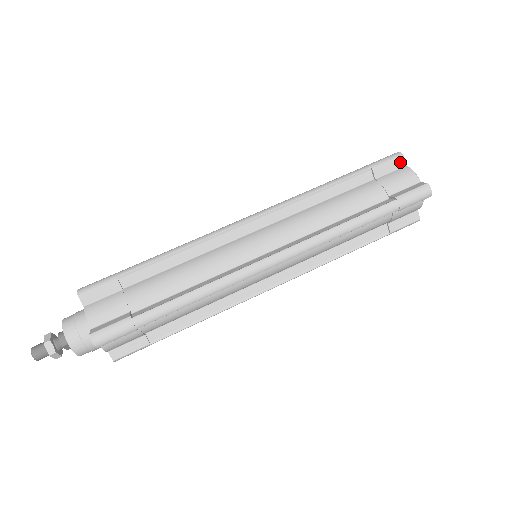
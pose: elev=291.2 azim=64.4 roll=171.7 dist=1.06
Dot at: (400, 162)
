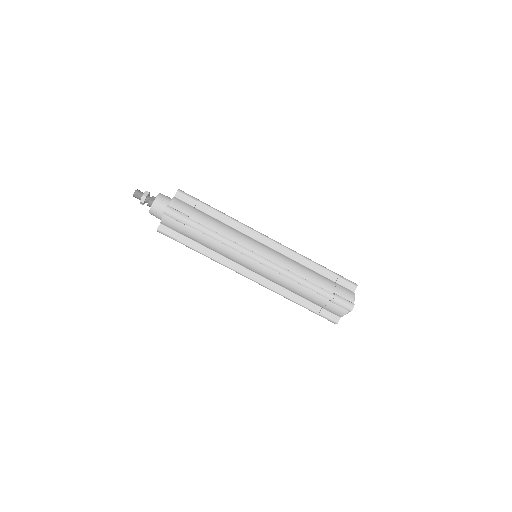
Dot at: (347, 310)
